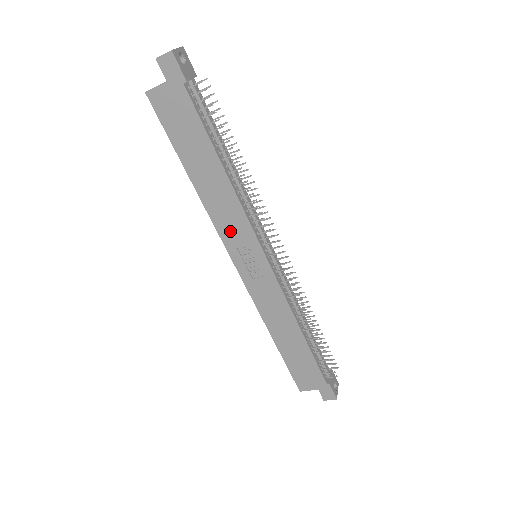
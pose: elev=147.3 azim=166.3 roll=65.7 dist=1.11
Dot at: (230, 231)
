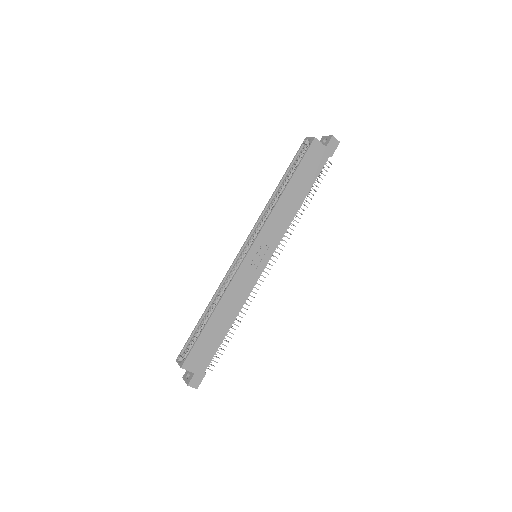
Dot at: (270, 231)
